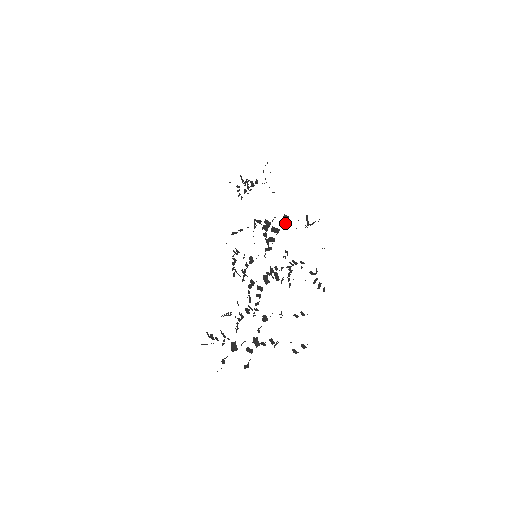
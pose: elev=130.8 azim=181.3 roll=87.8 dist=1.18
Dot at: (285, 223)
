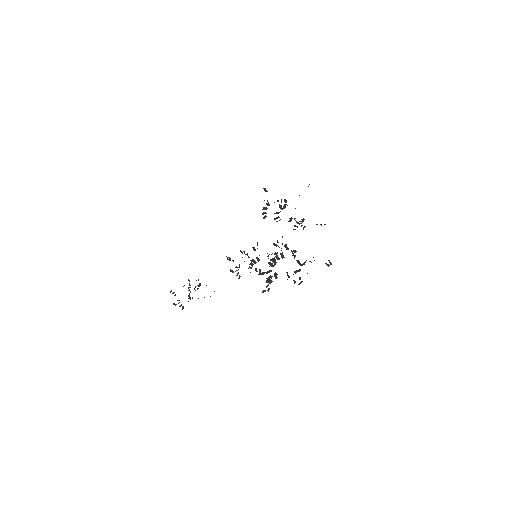
Dot at: (281, 209)
